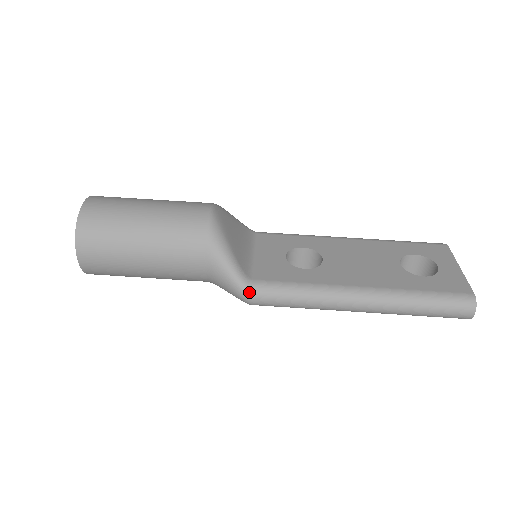
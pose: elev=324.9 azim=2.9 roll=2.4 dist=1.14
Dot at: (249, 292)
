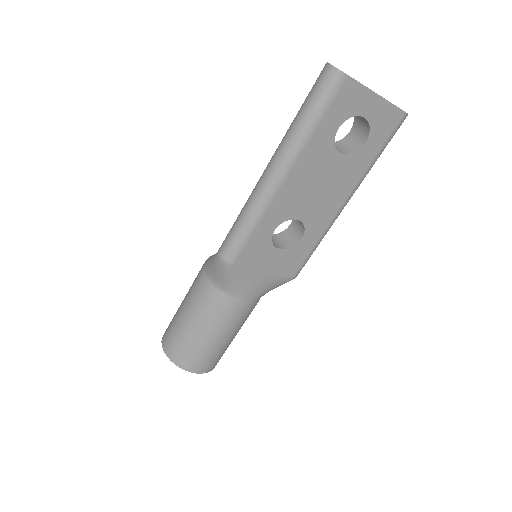
Dot at: (217, 252)
